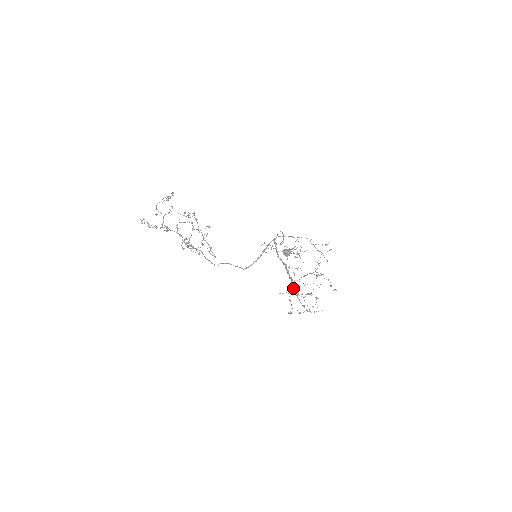
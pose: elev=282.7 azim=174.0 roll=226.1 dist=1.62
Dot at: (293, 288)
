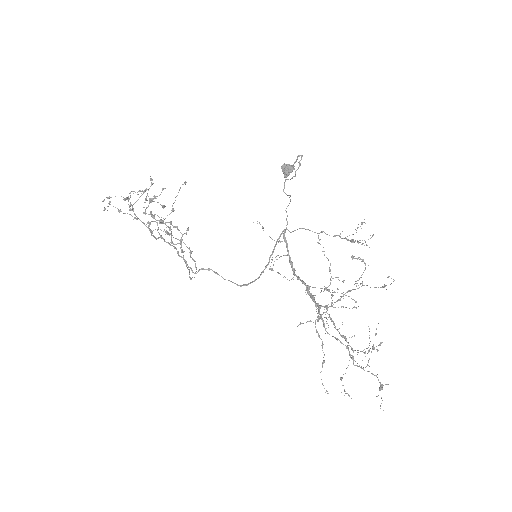
Dot at: occluded
